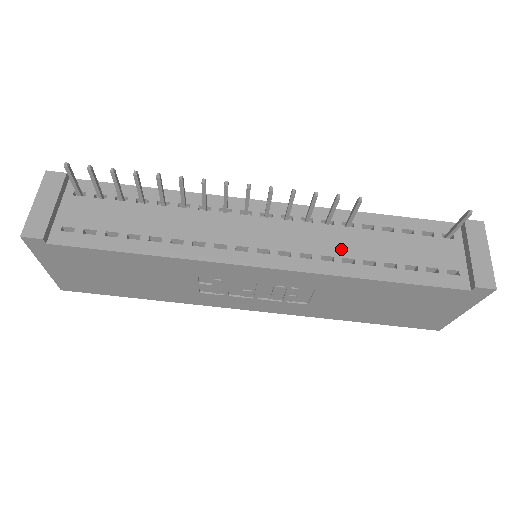
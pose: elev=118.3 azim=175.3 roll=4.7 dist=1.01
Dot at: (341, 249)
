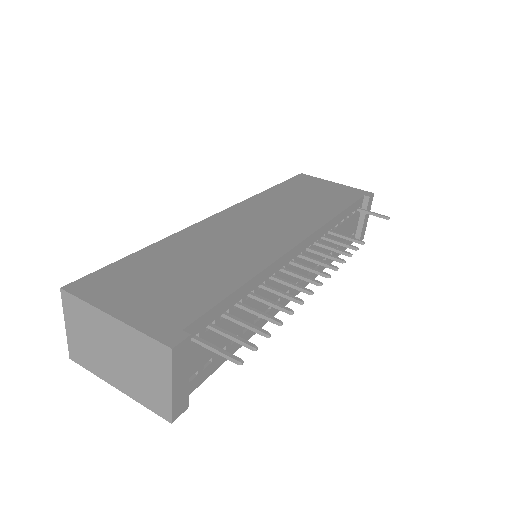
Dot at: occluded
